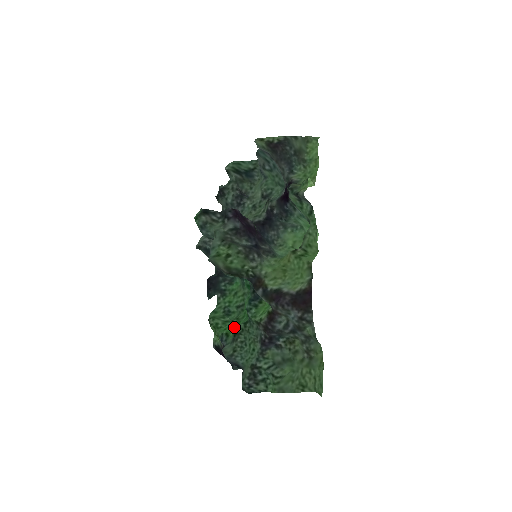
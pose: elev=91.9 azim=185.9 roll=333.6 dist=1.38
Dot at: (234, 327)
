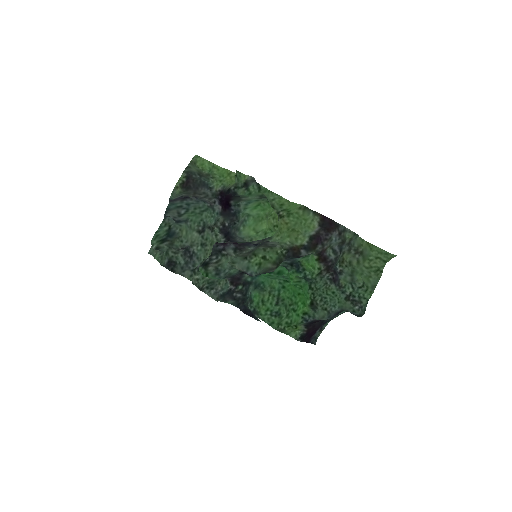
Dot at: (300, 307)
